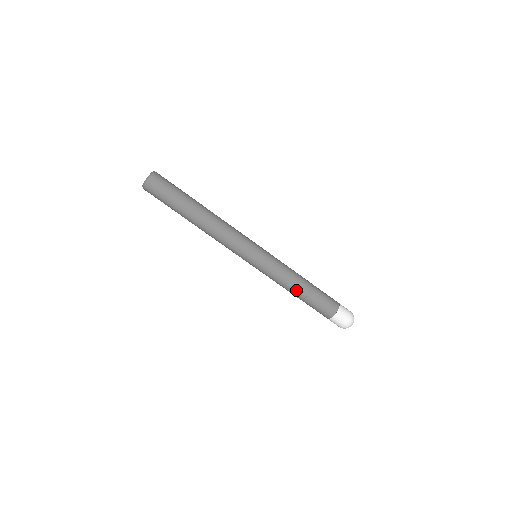
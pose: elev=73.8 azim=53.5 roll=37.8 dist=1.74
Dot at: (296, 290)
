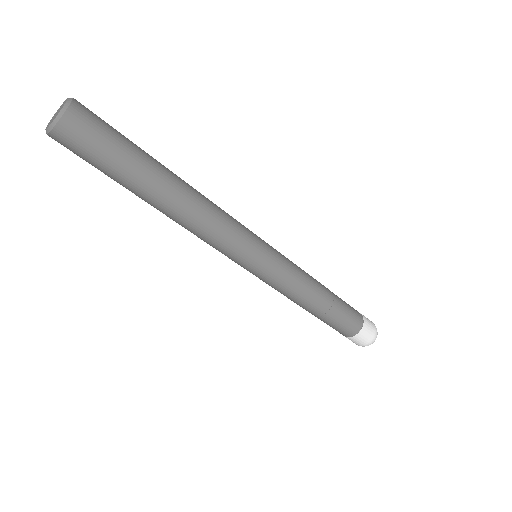
Dot at: (307, 308)
